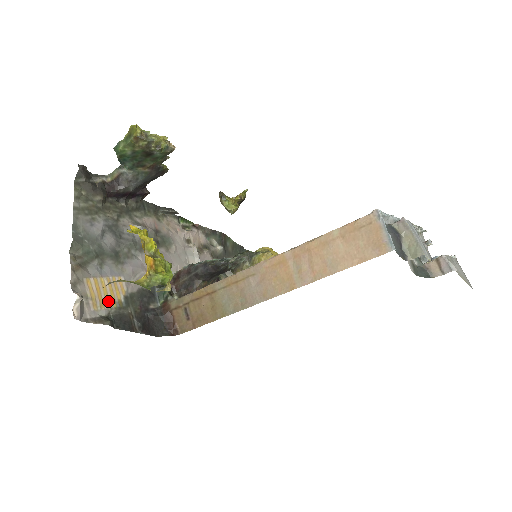
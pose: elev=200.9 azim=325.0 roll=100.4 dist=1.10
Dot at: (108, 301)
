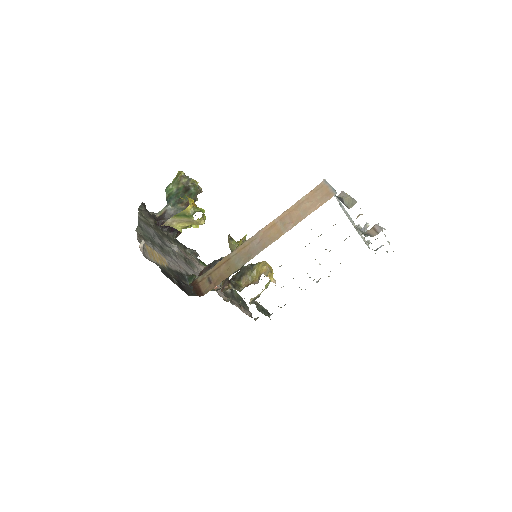
Dot at: (158, 260)
